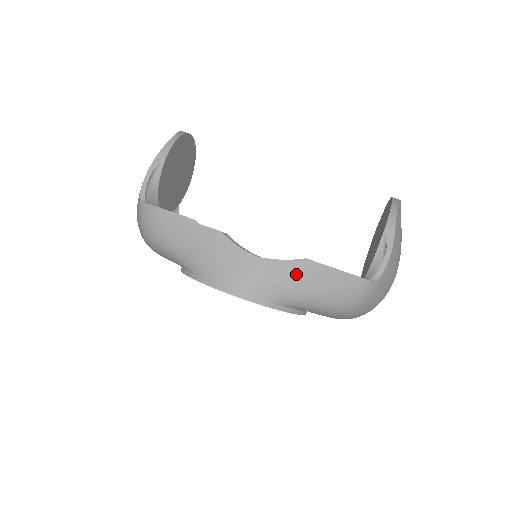
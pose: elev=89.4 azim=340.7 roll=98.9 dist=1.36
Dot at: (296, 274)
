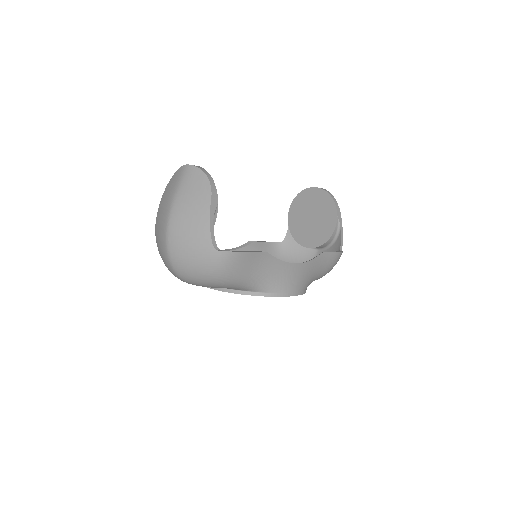
Dot at: (319, 264)
